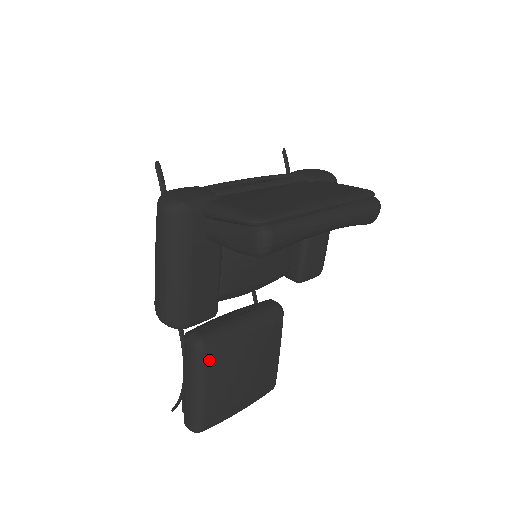
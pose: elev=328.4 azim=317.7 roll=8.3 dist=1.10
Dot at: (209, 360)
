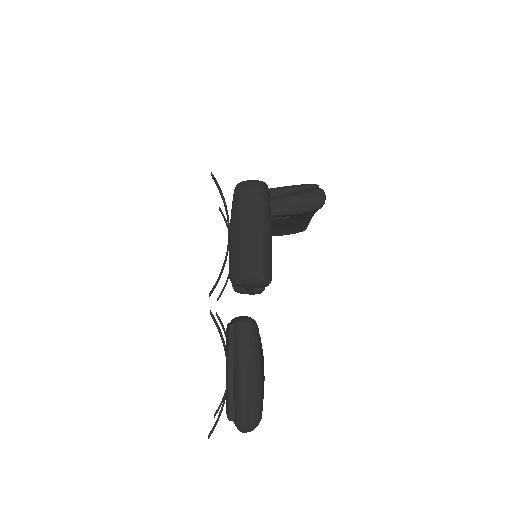
Dot at: (259, 337)
